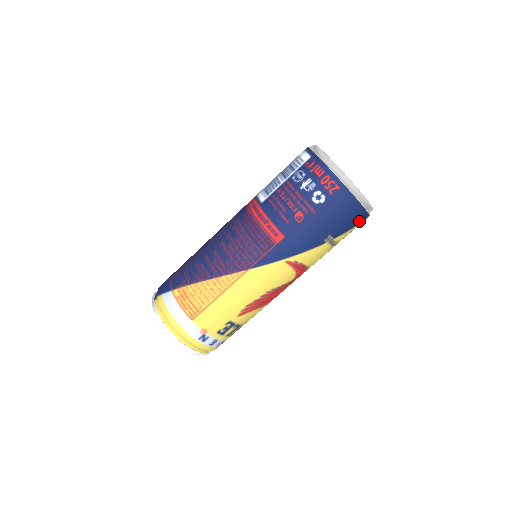
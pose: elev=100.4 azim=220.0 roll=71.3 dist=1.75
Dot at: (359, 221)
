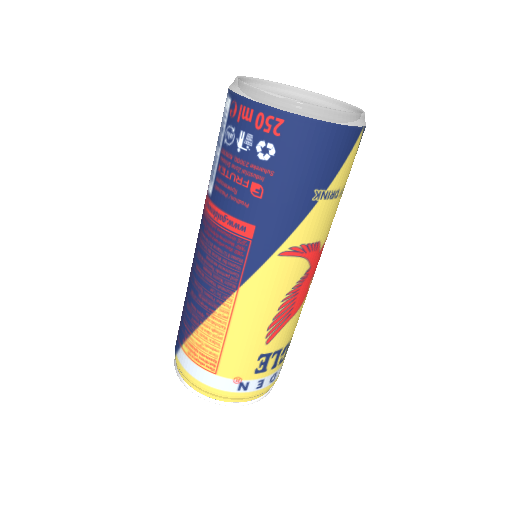
Dot at: (349, 145)
